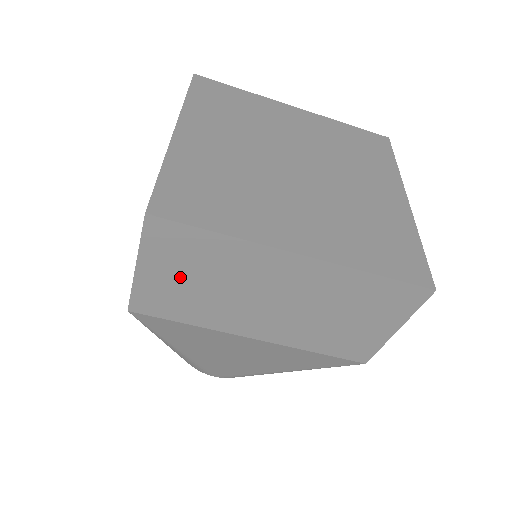
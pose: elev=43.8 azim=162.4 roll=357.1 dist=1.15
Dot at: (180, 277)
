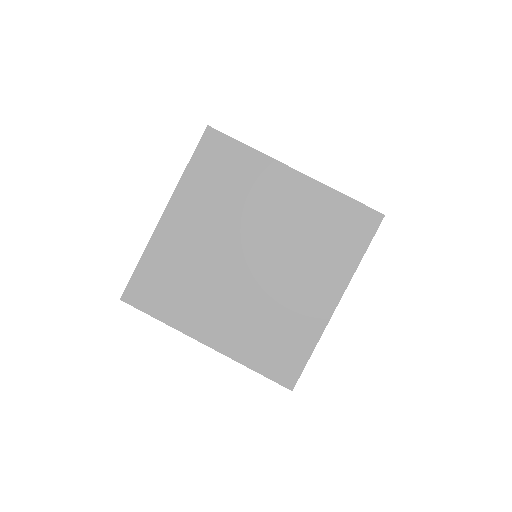
Dot at: occluded
